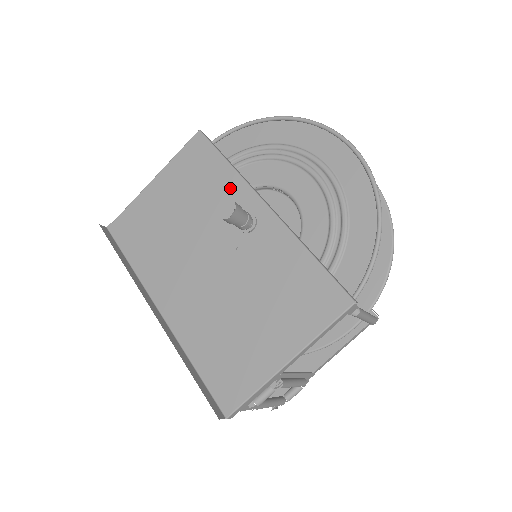
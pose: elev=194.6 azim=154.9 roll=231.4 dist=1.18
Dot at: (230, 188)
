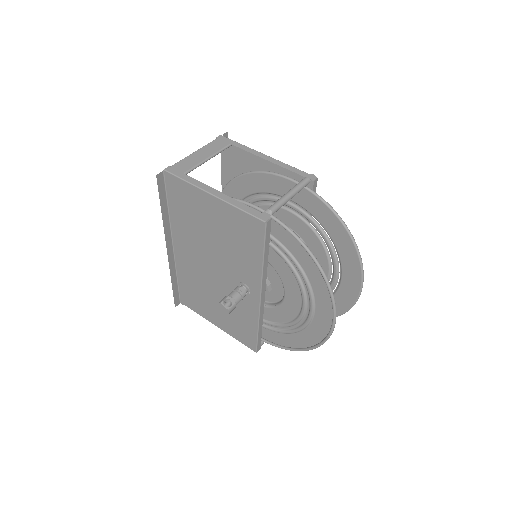
Dot at: (251, 269)
